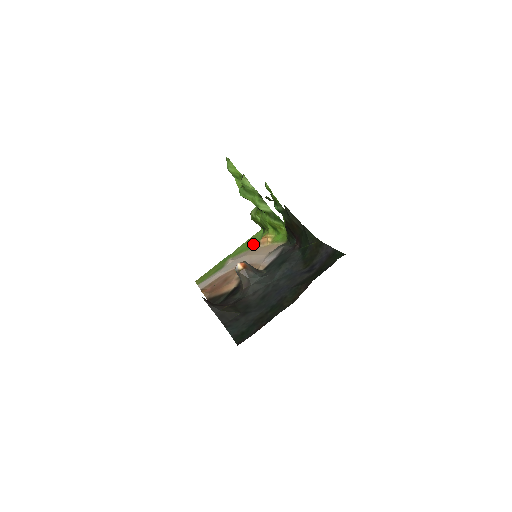
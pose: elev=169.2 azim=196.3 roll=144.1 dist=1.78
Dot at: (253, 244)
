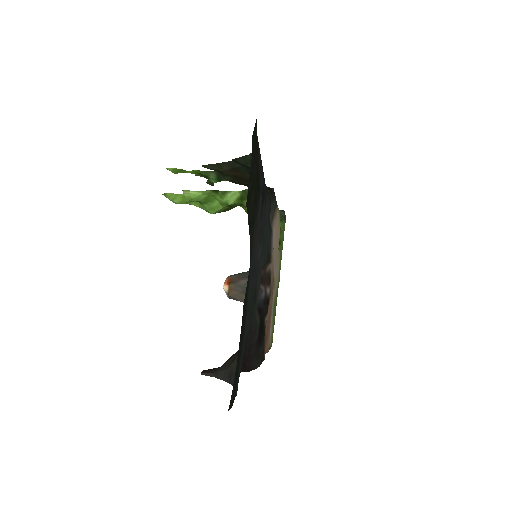
Dot at: occluded
